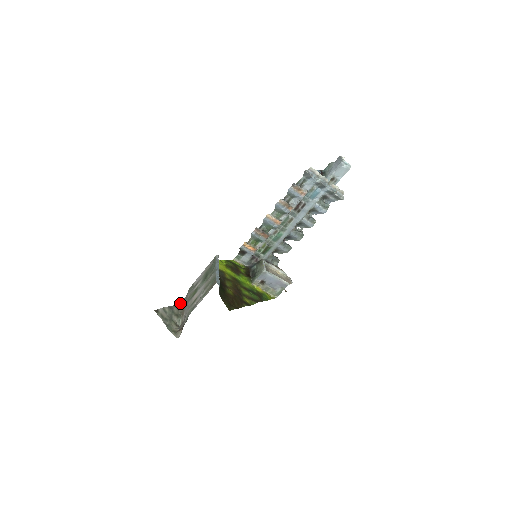
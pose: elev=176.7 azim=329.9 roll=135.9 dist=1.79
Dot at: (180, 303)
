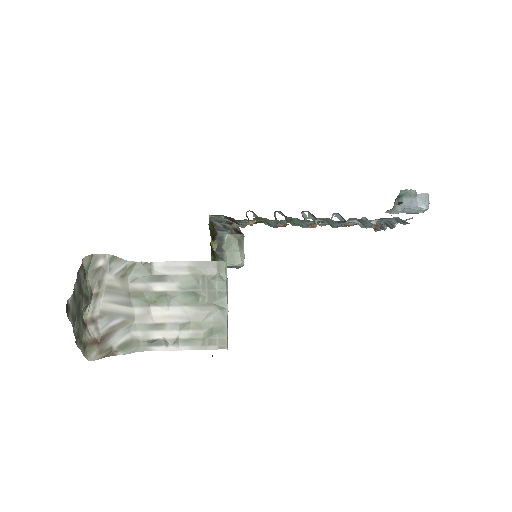
Dot at: (88, 257)
